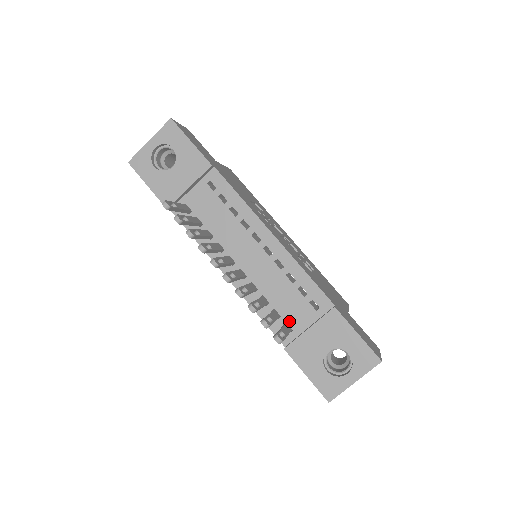
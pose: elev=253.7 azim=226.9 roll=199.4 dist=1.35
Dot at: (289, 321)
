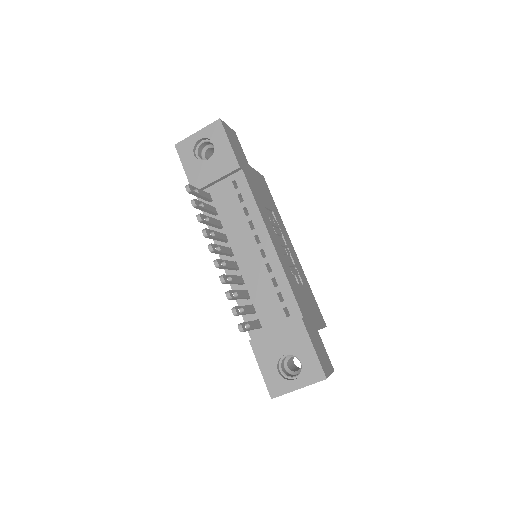
Dot at: (261, 319)
